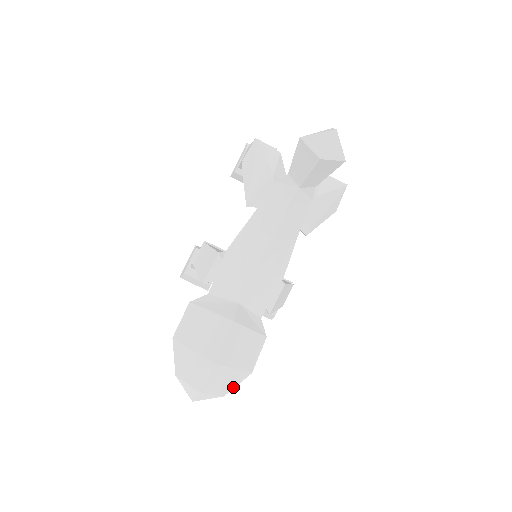
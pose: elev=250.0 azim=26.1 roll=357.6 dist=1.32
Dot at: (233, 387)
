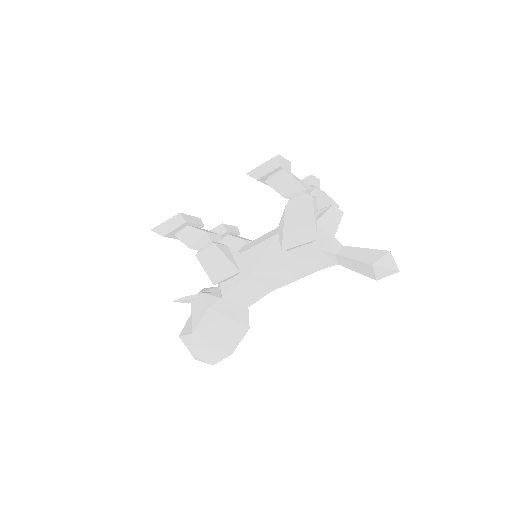
Dot at: occluded
